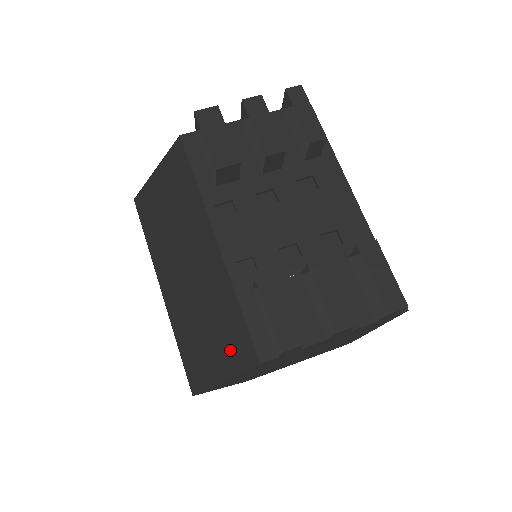
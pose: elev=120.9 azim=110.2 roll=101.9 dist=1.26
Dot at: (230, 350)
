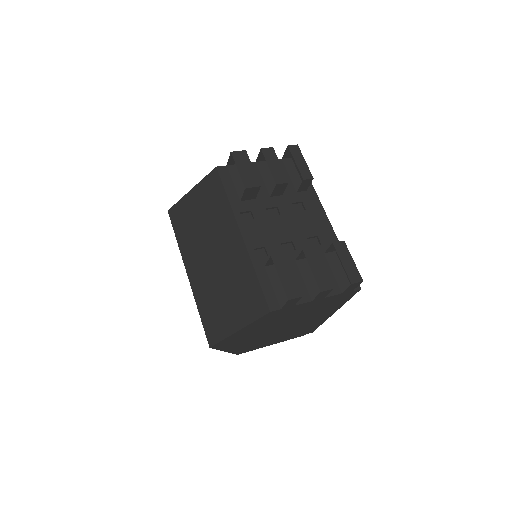
Dot at: (246, 307)
